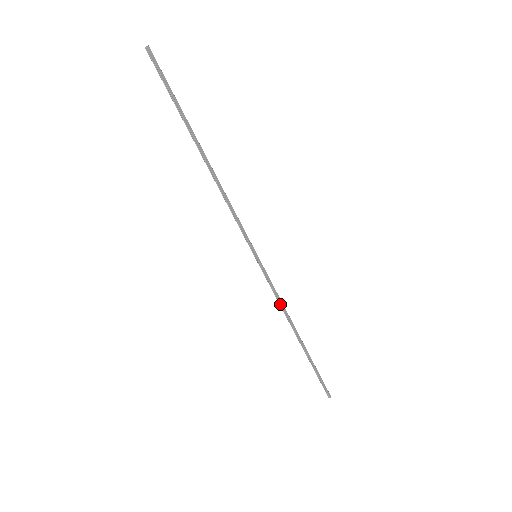
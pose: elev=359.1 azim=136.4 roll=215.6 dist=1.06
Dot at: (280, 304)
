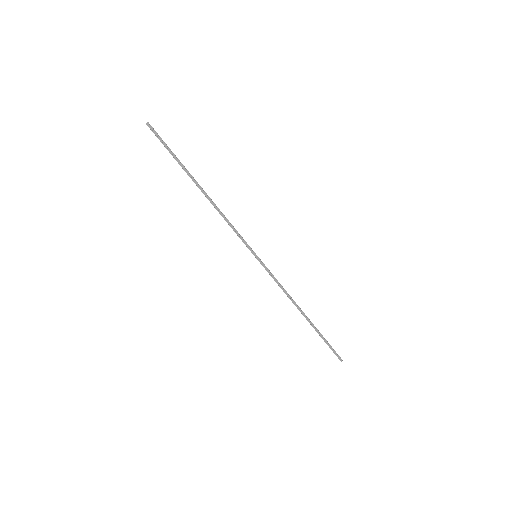
Dot at: (283, 290)
